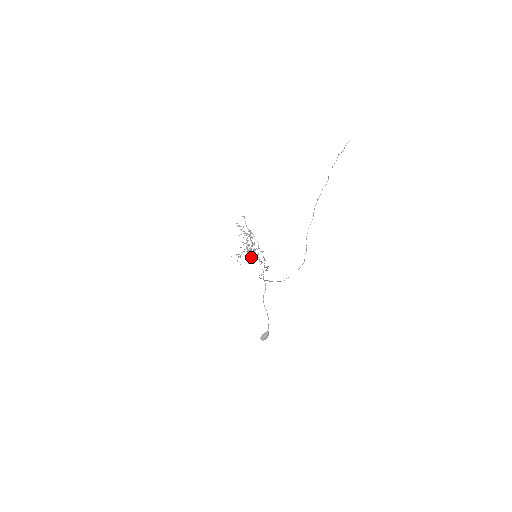
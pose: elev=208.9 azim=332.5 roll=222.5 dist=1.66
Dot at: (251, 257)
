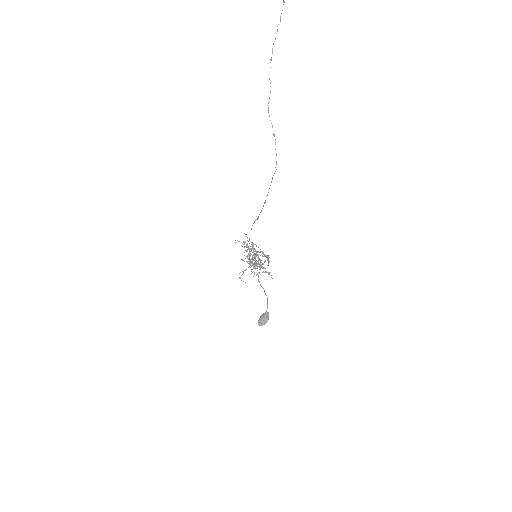
Dot at: occluded
